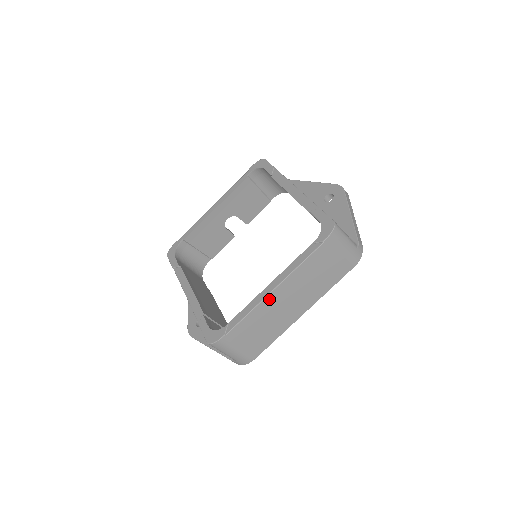
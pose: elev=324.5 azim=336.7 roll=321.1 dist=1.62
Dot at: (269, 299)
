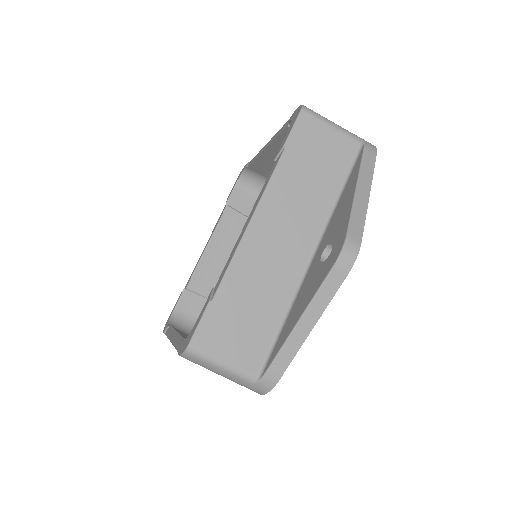
Dot at: occluded
